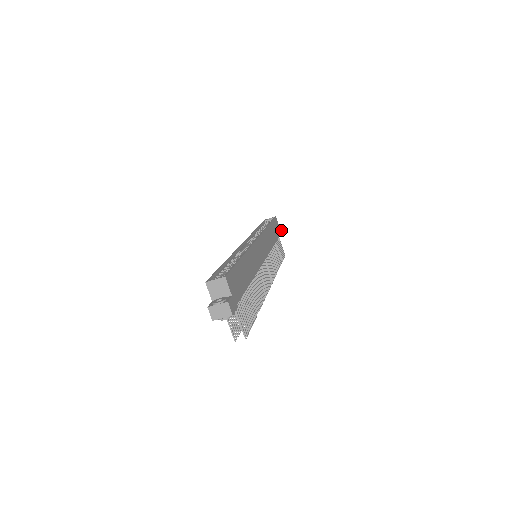
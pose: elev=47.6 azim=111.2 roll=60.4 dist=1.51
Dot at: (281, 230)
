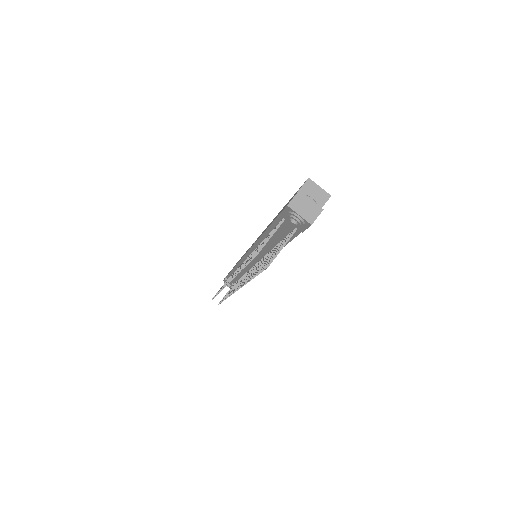
Dot at: occluded
